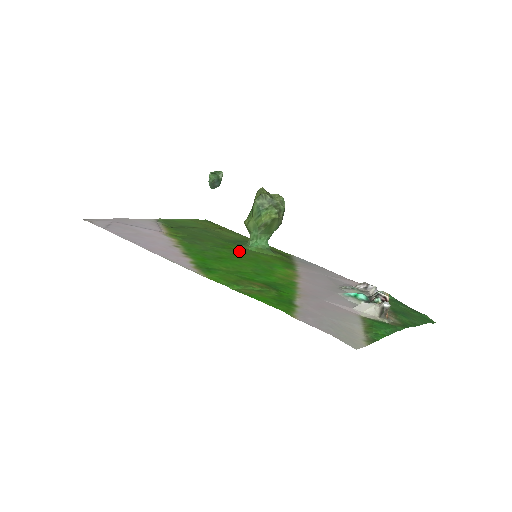
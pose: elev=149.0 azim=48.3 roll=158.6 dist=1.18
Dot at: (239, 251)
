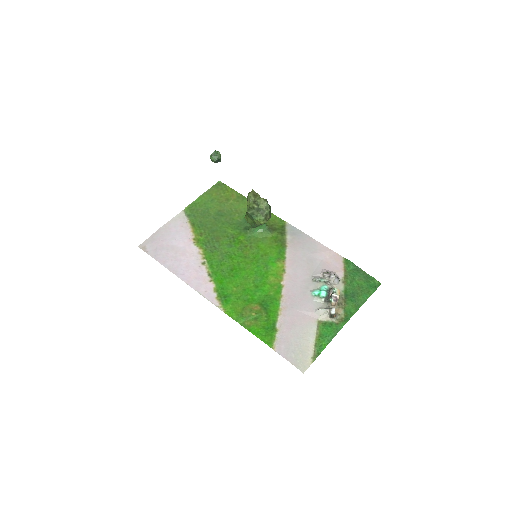
Dot at: (245, 244)
